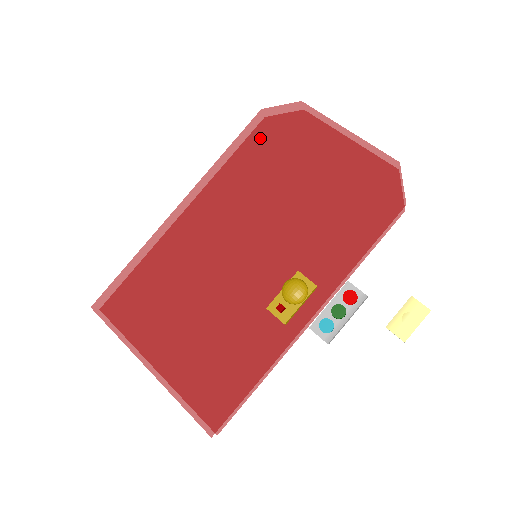
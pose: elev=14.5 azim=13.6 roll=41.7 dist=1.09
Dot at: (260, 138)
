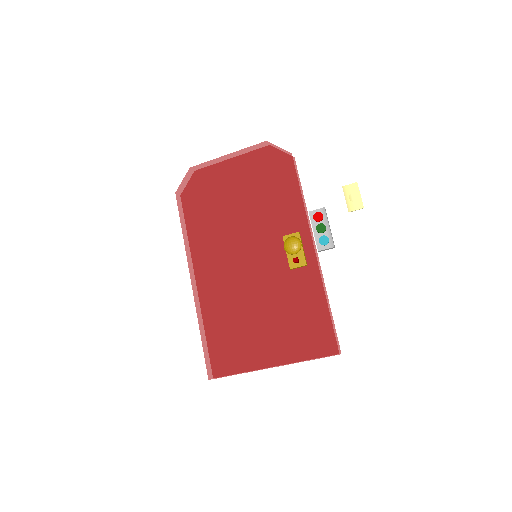
Dot at: (191, 205)
